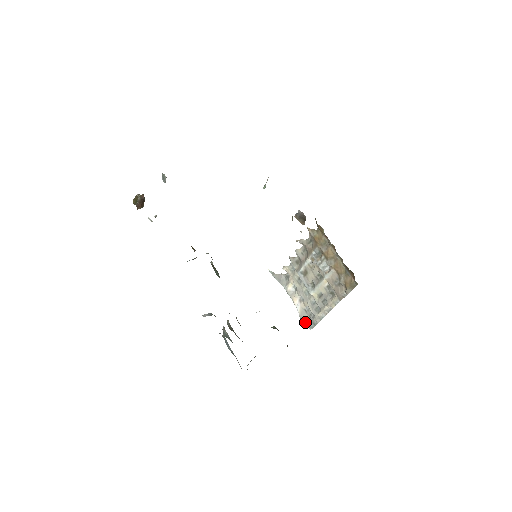
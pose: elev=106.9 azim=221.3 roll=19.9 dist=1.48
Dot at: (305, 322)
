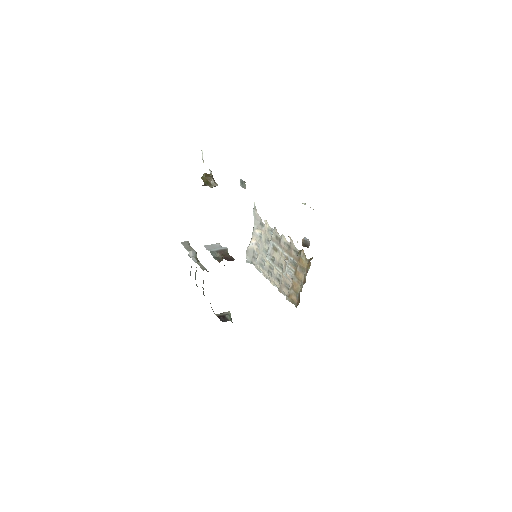
Dot at: (247, 255)
